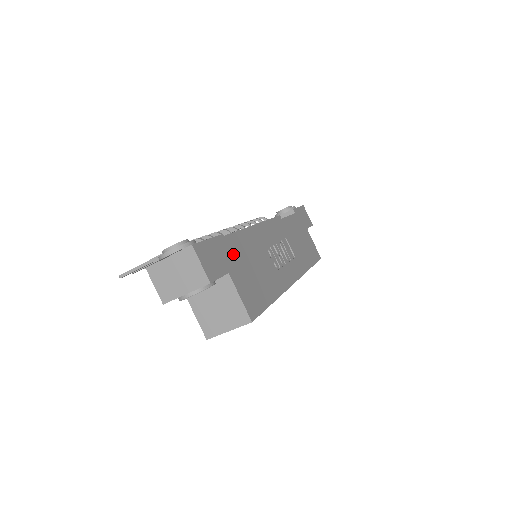
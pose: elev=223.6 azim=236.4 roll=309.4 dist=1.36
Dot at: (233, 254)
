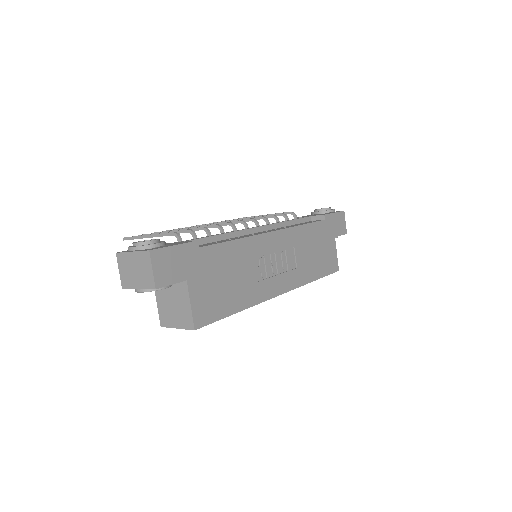
Dot at: (203, 261)
